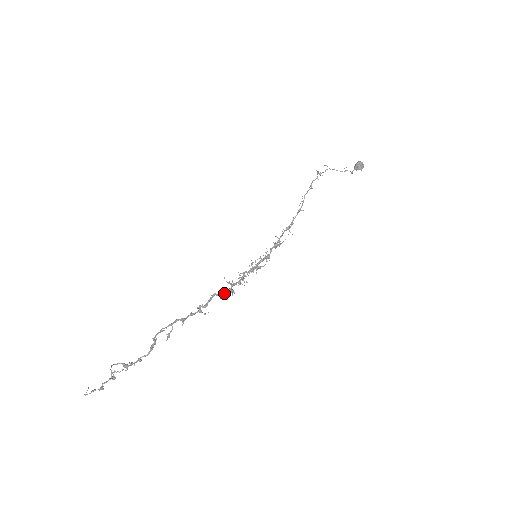
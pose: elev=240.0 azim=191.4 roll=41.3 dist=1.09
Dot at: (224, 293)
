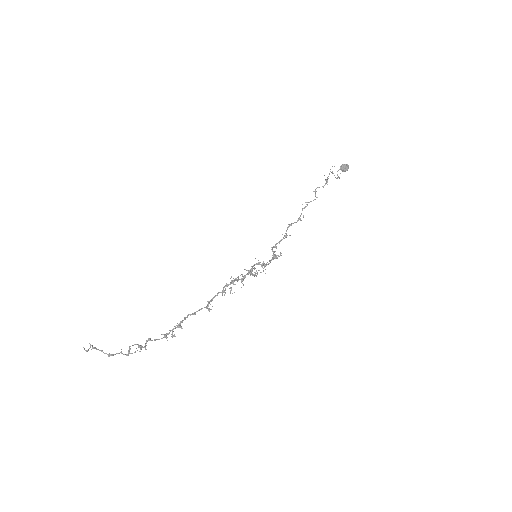
Dot at: occluded
